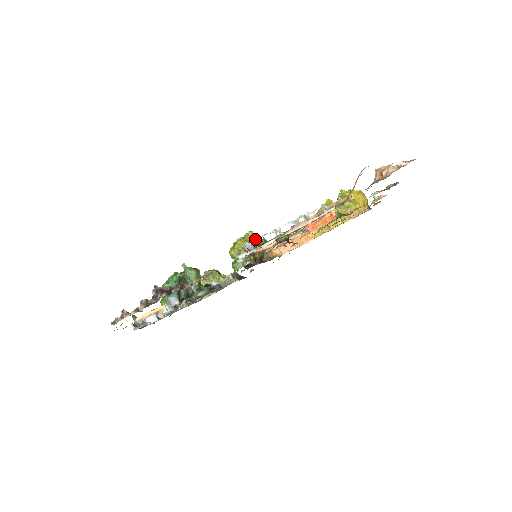
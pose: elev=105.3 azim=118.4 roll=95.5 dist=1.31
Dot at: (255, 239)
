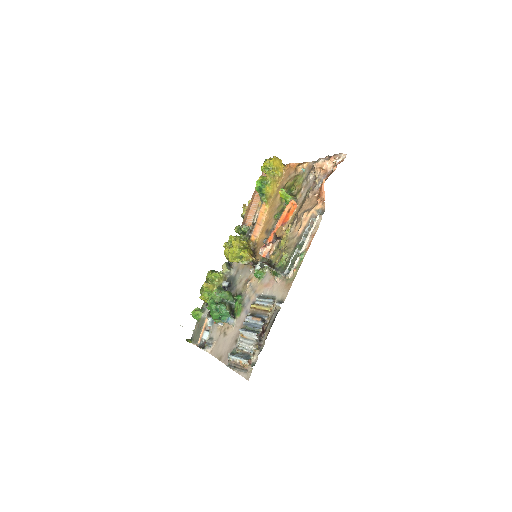
Dot at: (240, 241)
